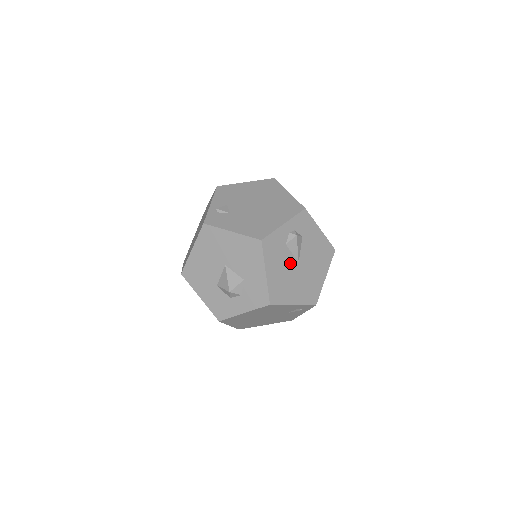
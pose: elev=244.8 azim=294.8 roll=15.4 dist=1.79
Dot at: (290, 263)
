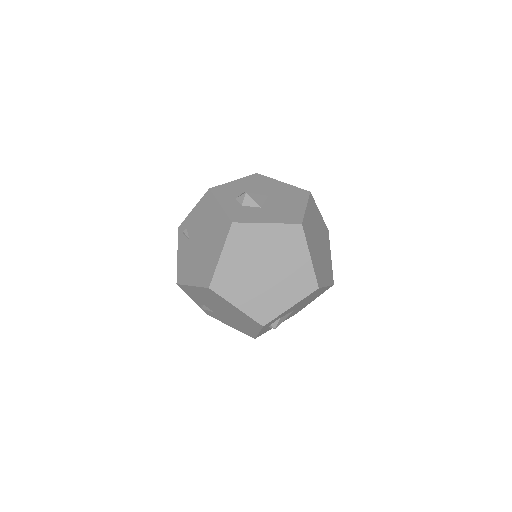
Dot at: occluded
